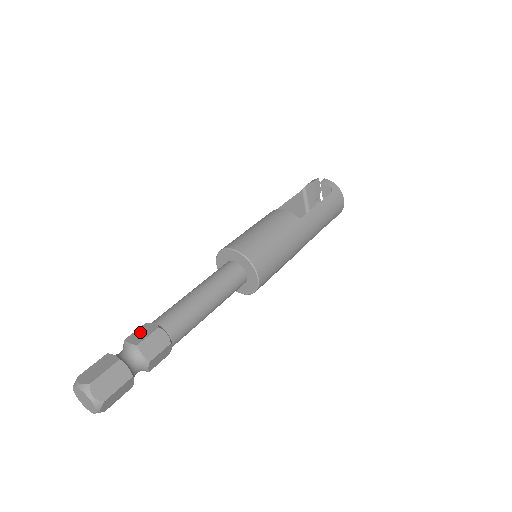
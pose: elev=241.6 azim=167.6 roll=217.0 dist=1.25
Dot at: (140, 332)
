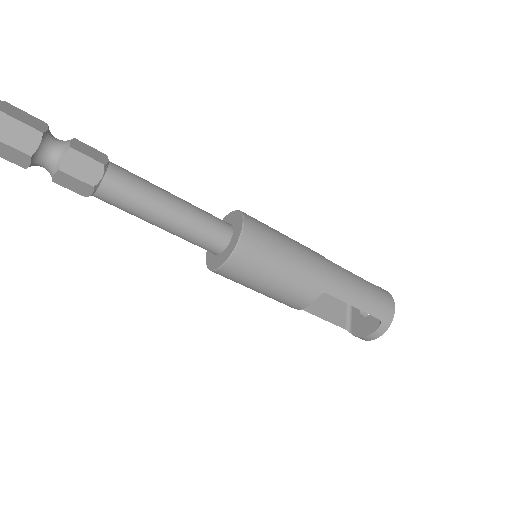
Dot at: occluded
